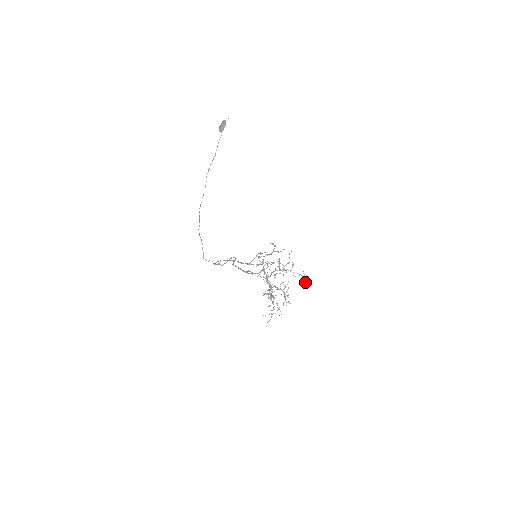
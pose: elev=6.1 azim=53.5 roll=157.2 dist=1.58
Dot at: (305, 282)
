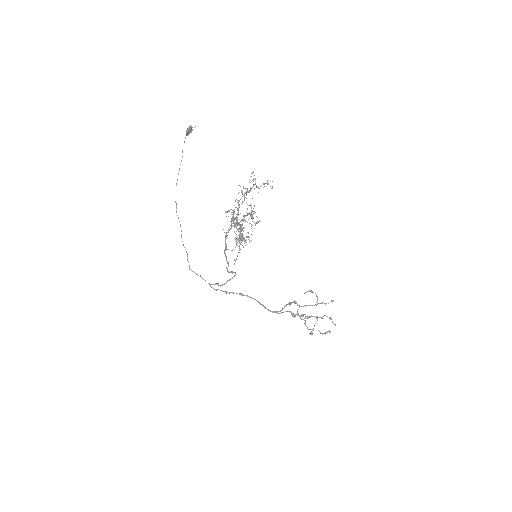
Dot at: (272, 188)
